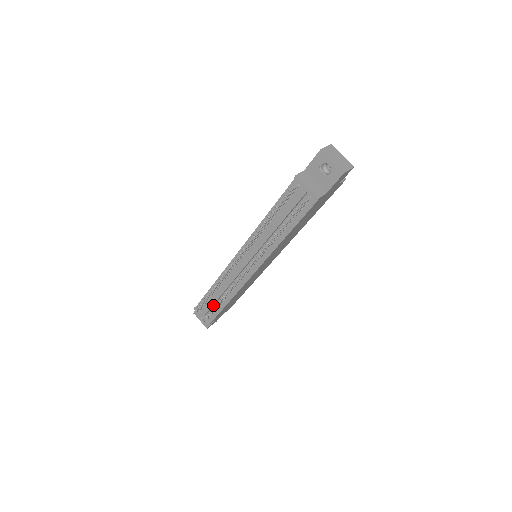
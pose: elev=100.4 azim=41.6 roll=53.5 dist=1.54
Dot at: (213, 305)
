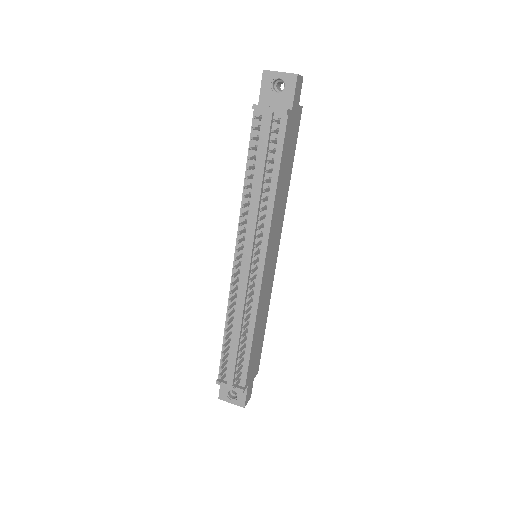
Dot at: (237, 356)
